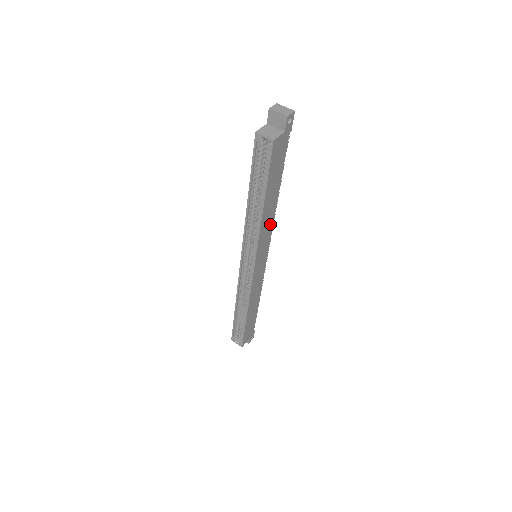
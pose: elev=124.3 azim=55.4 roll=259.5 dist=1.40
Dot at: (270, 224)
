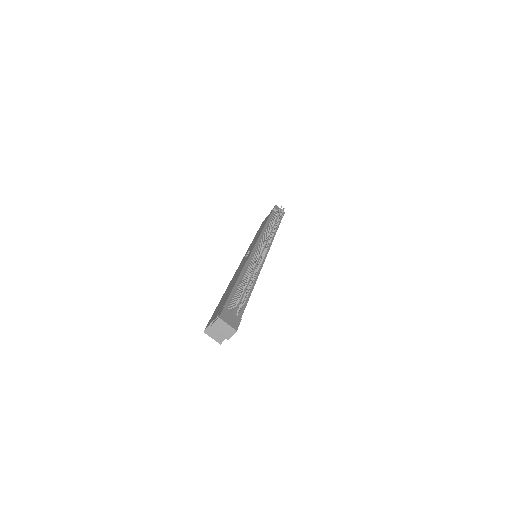
Dot at: occluded
